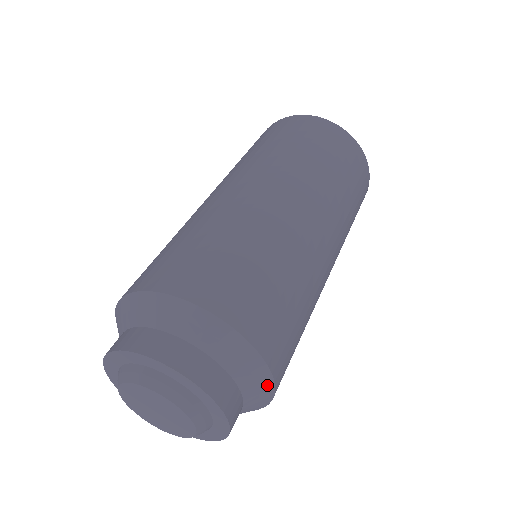
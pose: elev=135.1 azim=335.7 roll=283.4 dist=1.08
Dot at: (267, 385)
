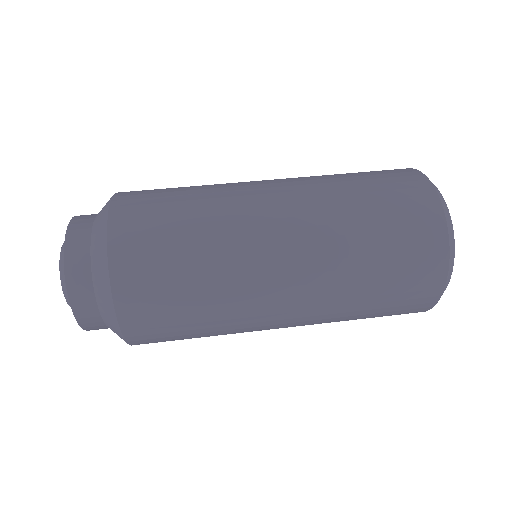
Dot at: occluded
